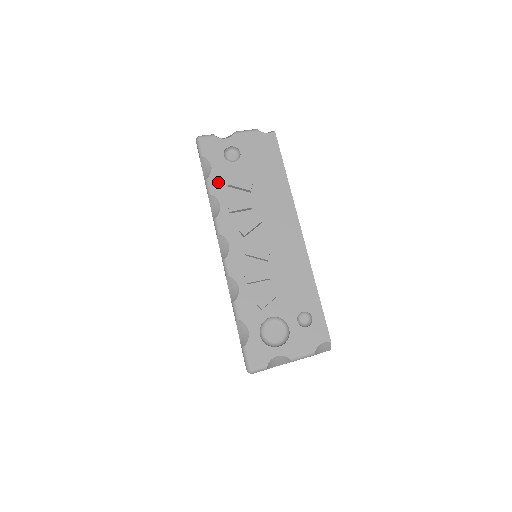
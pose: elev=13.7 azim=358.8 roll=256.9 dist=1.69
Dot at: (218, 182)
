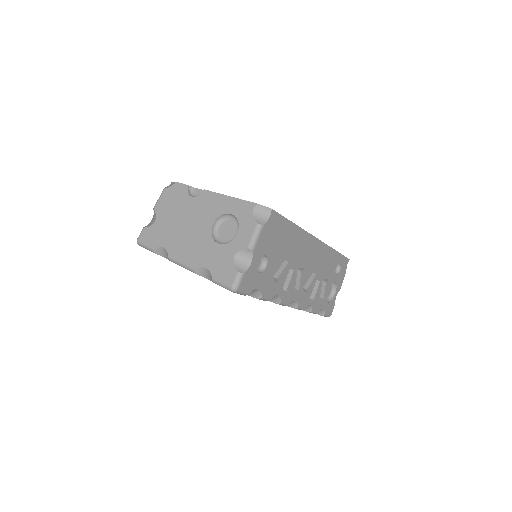
Dot at: (269, 289)
